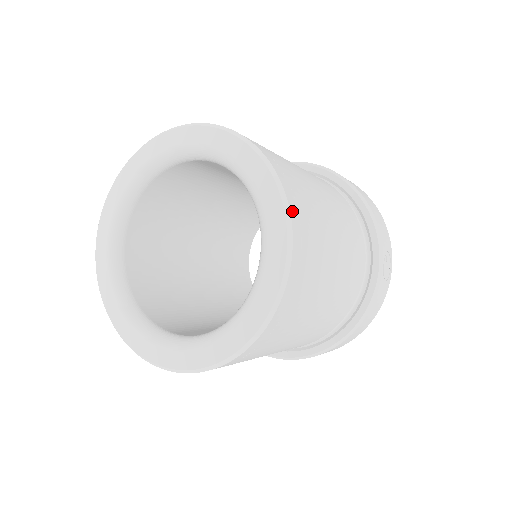
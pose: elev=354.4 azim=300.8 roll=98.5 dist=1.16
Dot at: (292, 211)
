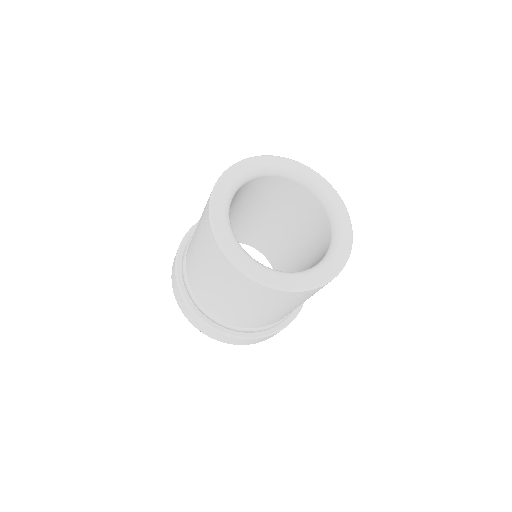
Dot at: occluded
